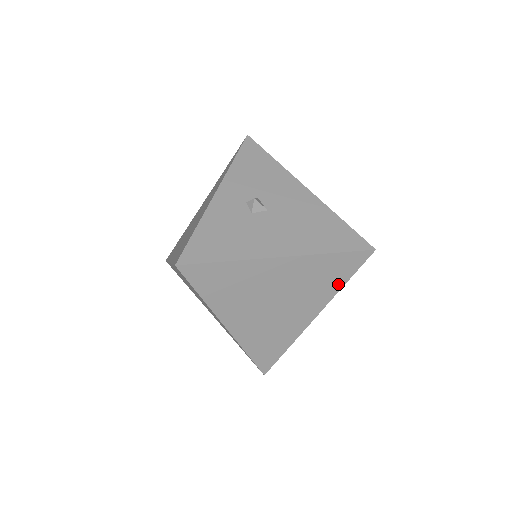
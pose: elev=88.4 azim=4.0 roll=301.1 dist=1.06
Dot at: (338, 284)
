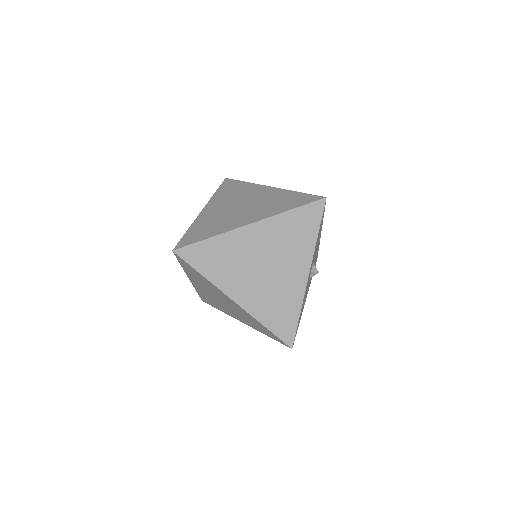
Dot at: occluded
